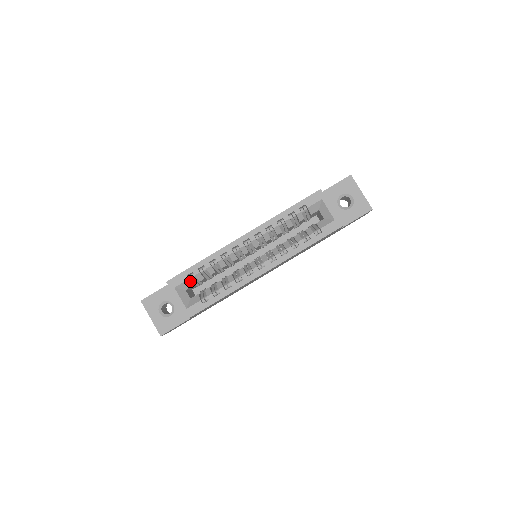
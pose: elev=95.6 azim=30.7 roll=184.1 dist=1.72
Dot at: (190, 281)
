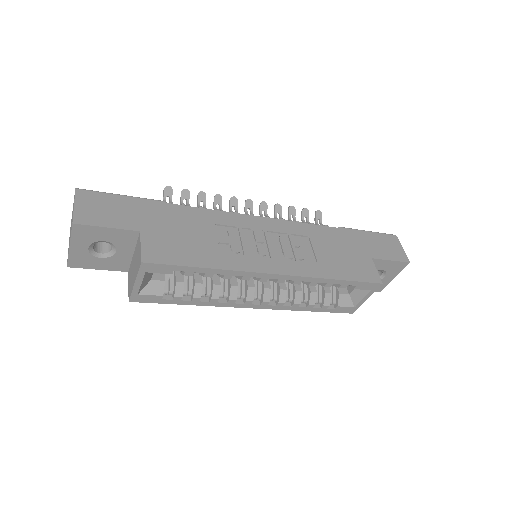
Dot at: (171, 273)
